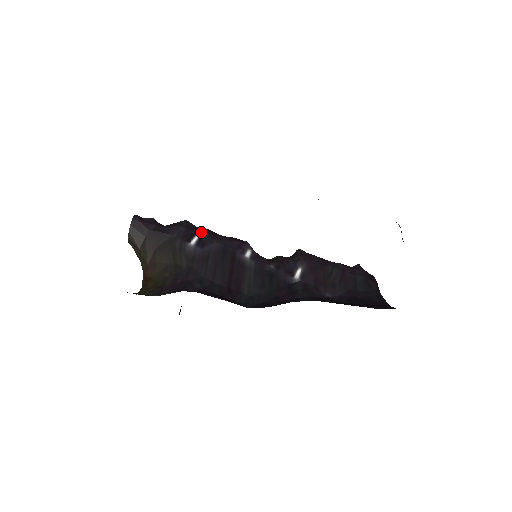
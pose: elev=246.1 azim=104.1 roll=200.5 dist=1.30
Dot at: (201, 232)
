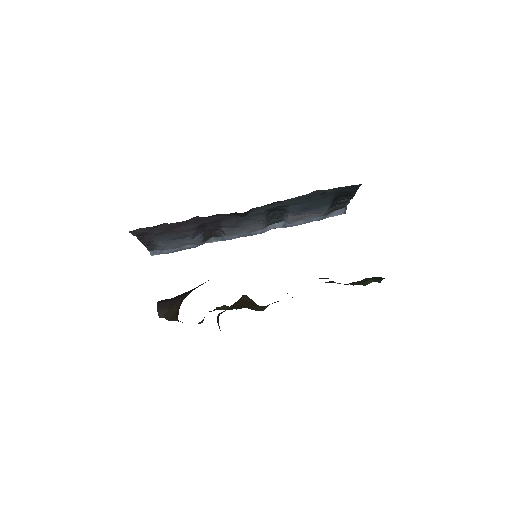
Dot at: occluded
